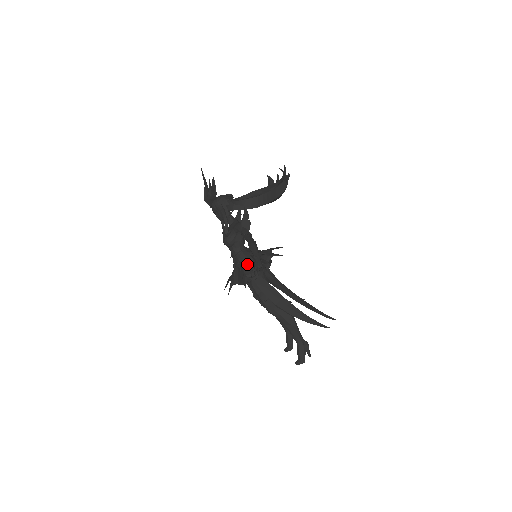
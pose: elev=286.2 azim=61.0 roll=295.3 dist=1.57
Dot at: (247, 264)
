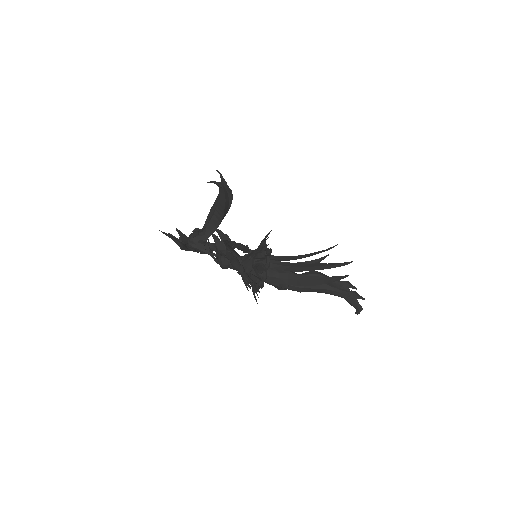
Dot at: (251, 271)
